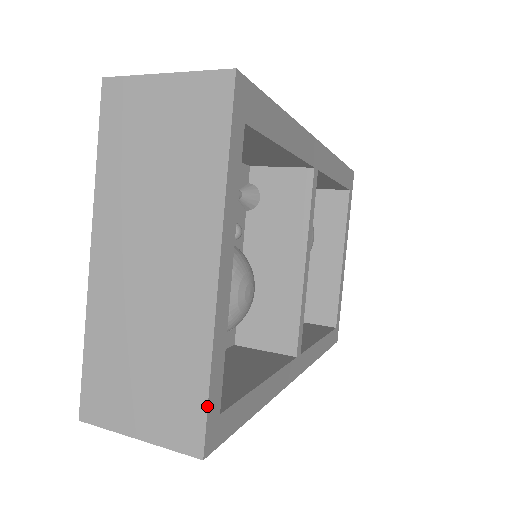
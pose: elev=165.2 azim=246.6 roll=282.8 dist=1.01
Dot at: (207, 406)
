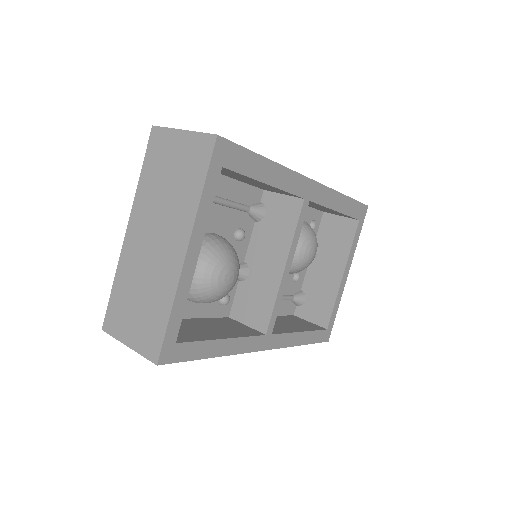
Dot at: (165, 333)
